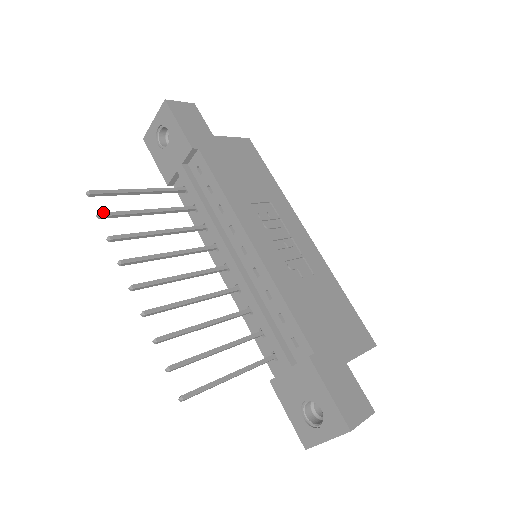
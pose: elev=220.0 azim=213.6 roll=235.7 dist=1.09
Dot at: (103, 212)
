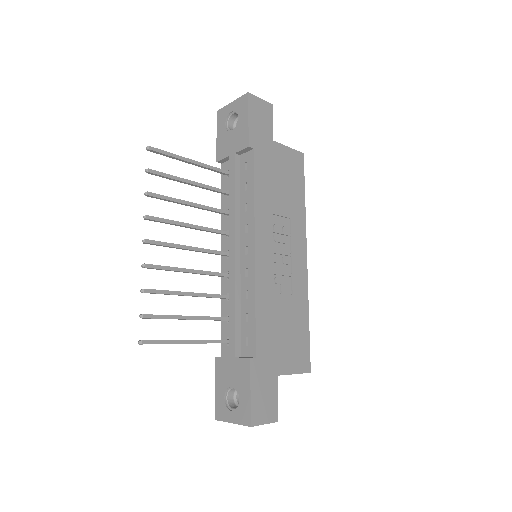
Dot at: occluded
